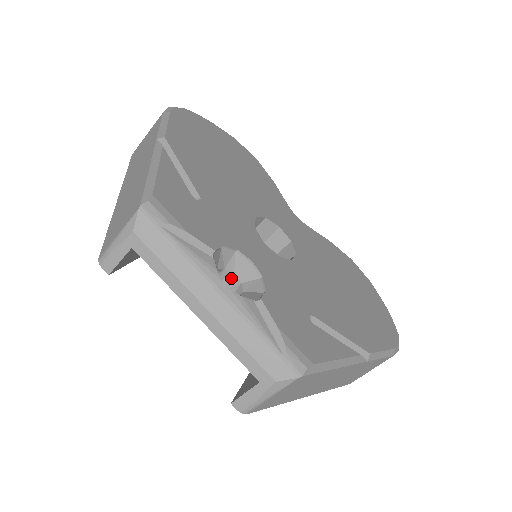
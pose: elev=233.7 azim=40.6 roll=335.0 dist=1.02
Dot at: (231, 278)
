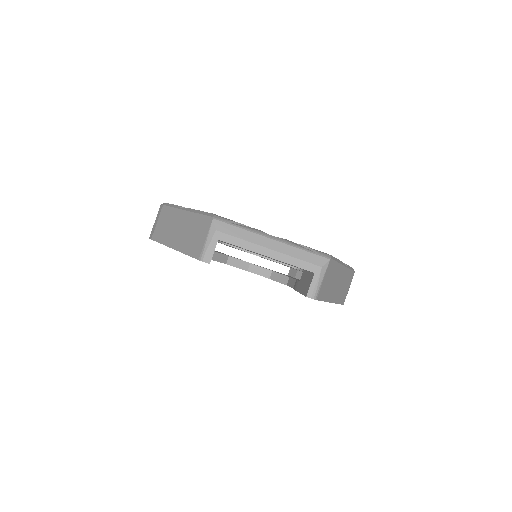
Dot at: occluded
